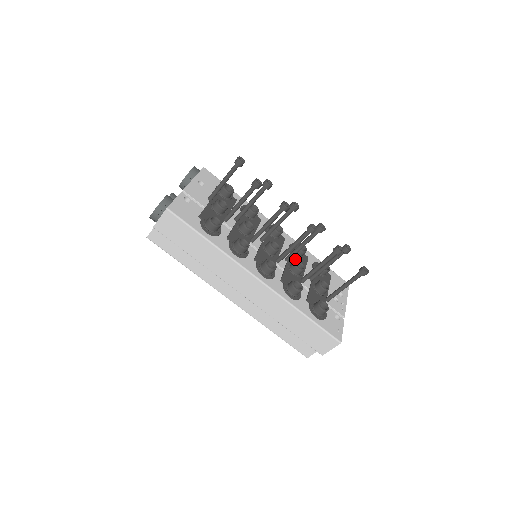
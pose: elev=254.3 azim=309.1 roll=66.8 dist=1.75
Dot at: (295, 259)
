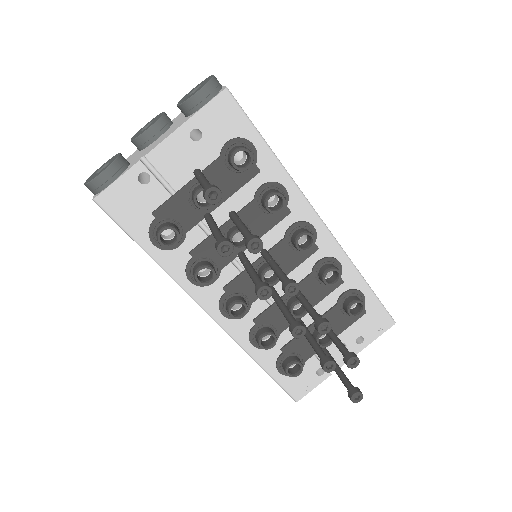
Dot at: (311, 286)
